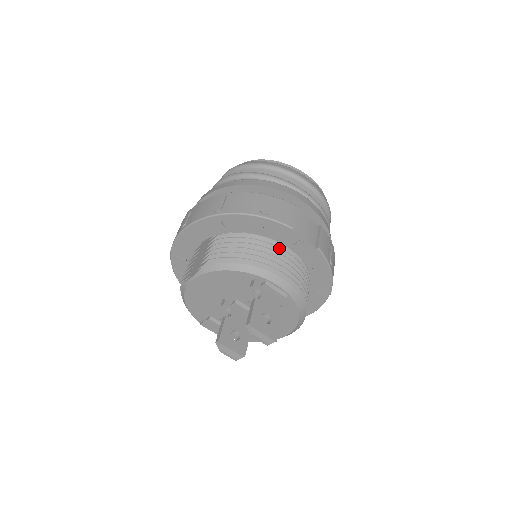
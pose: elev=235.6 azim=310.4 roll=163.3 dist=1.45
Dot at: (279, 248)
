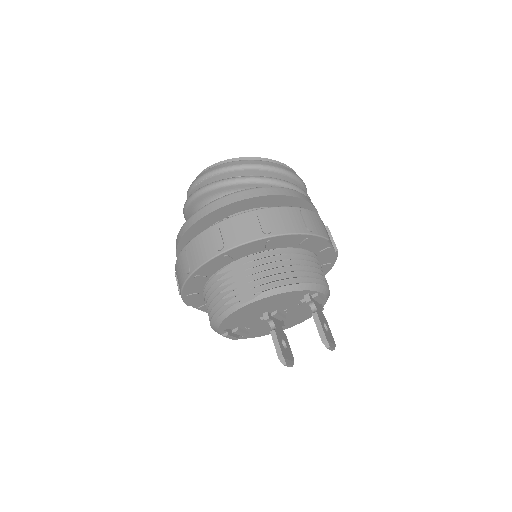
Dot at: (313, 257)
